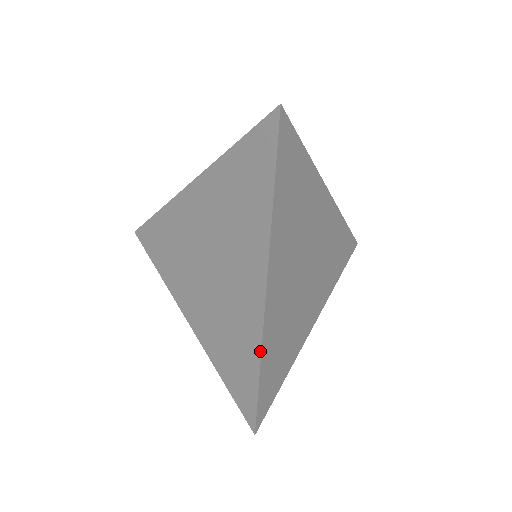
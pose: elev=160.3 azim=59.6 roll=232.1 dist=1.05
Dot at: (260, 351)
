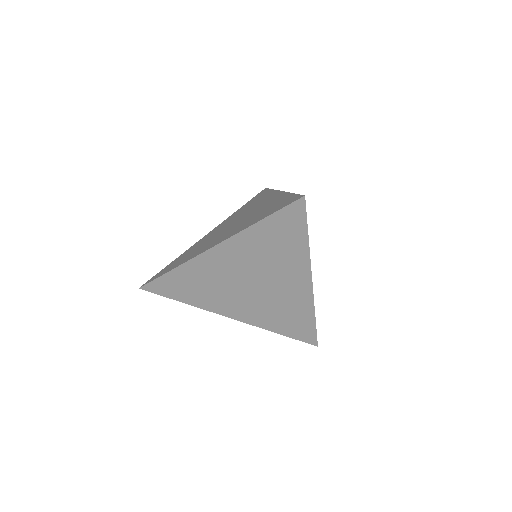
Dot at: (314, 313)
